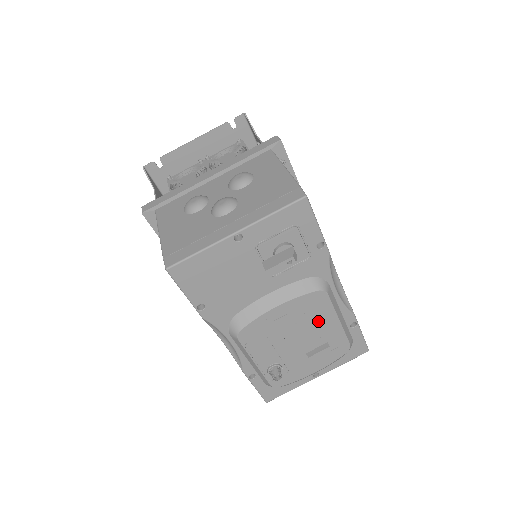
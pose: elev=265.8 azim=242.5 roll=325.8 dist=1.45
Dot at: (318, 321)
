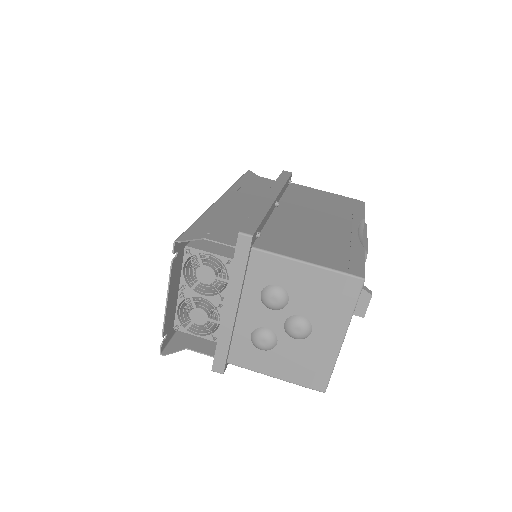
Dot at: occluded
